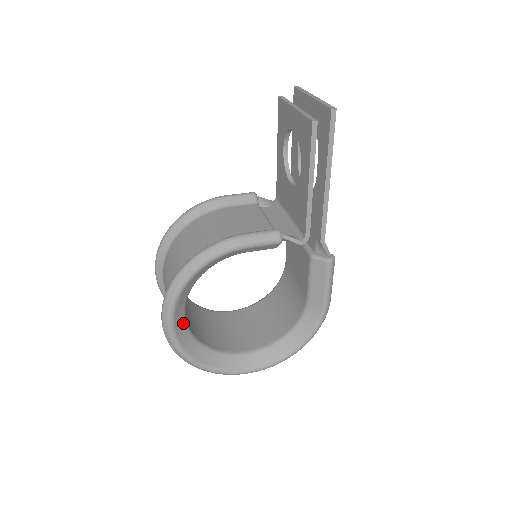
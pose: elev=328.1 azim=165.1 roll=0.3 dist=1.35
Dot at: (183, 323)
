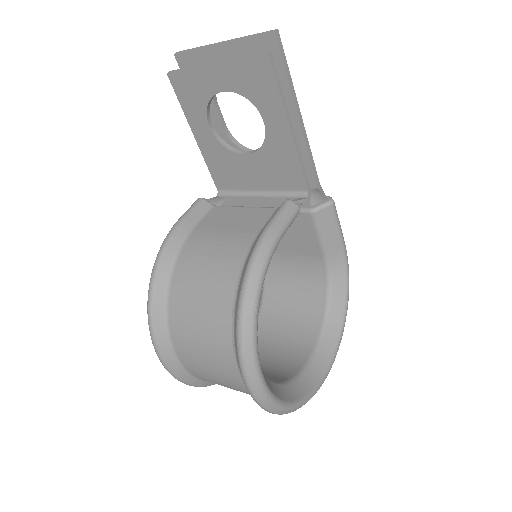
Dot at: (264, 375)
